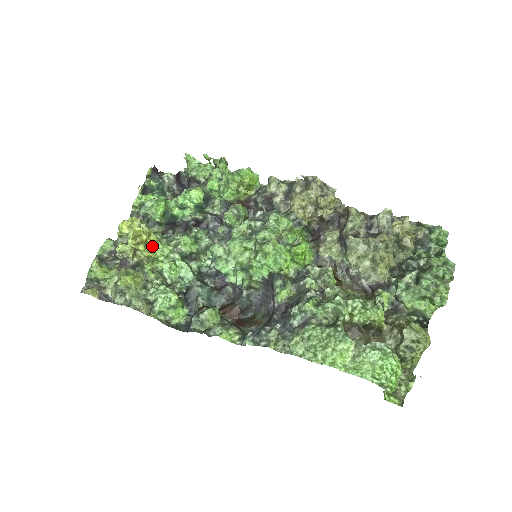
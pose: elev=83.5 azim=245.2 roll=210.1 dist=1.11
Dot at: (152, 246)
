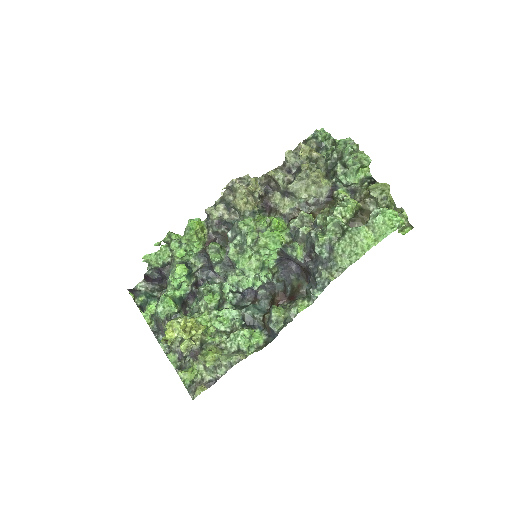
Dot at: (195, 325)
